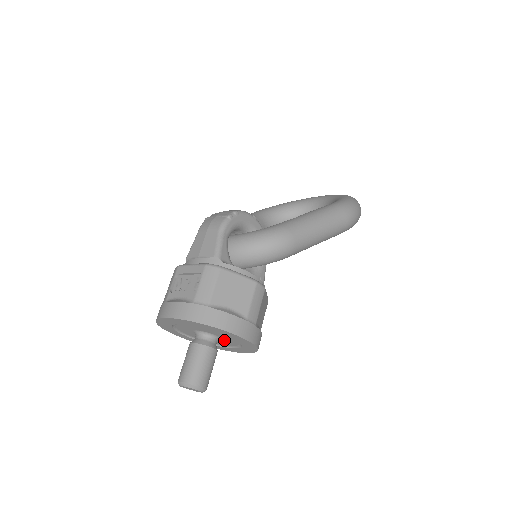
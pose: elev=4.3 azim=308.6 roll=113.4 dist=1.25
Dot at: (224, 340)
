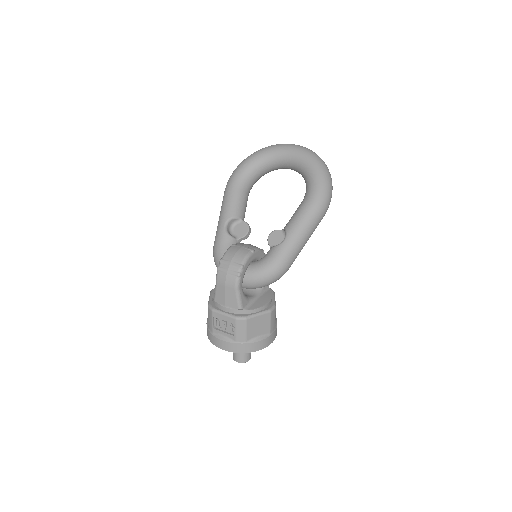
Dot at: occluded
